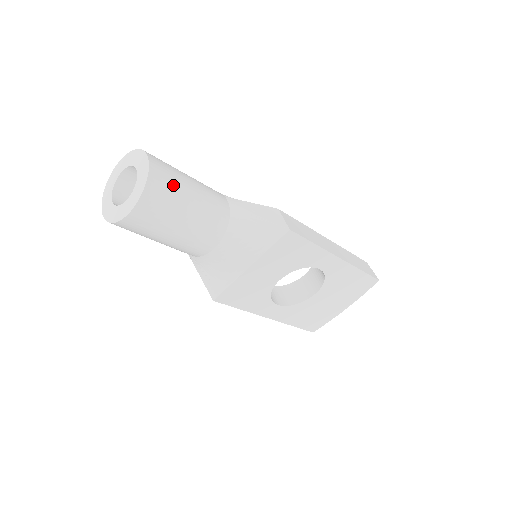
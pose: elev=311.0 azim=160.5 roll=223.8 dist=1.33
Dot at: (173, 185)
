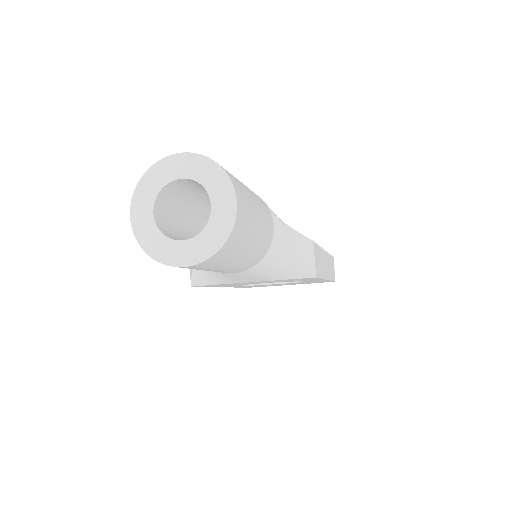
Dot at: (244, 237)
